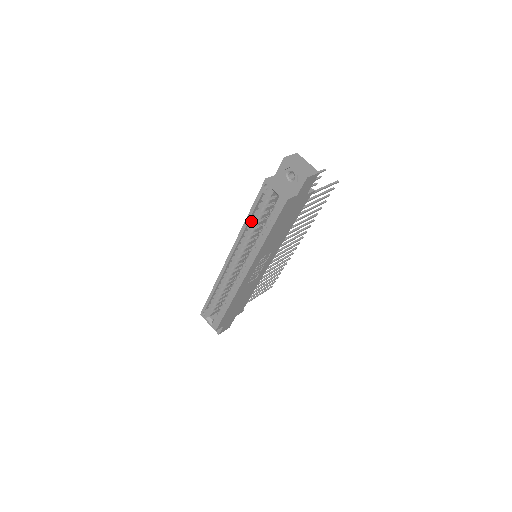
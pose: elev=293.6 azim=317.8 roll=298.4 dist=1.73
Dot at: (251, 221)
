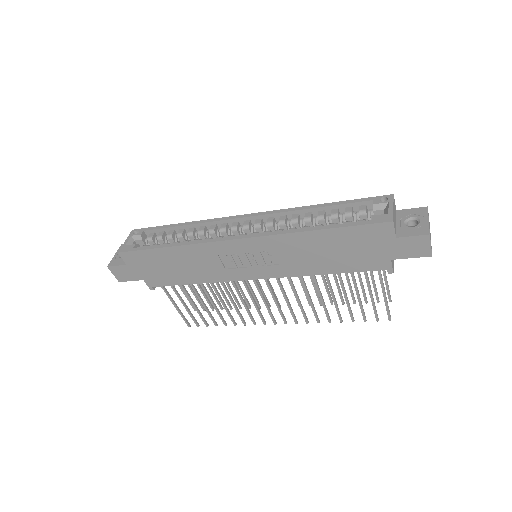
Dot at: (320, 211)
